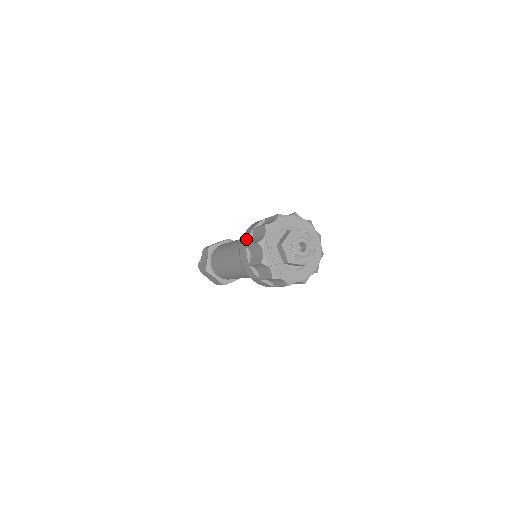
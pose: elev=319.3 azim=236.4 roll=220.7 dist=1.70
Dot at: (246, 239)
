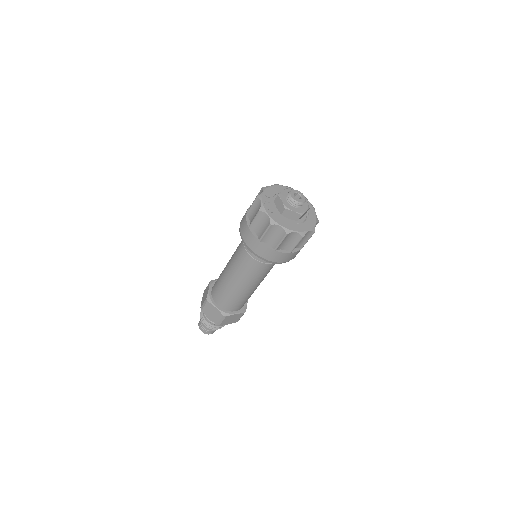
Dot at: occluded
